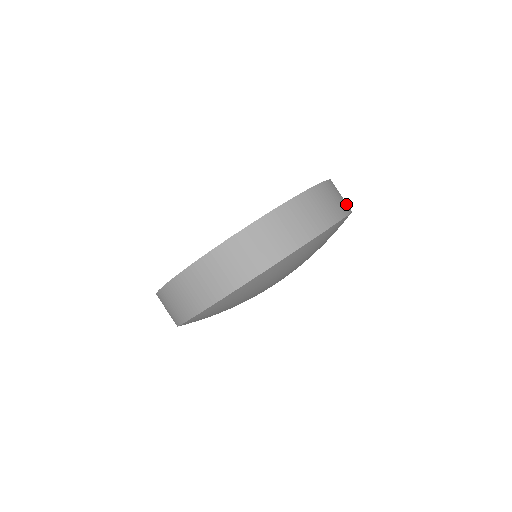
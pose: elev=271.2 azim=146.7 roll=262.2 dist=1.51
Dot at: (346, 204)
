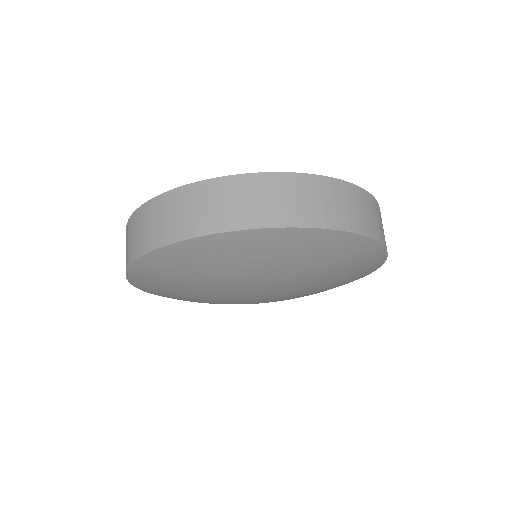
Dot at: occluded
